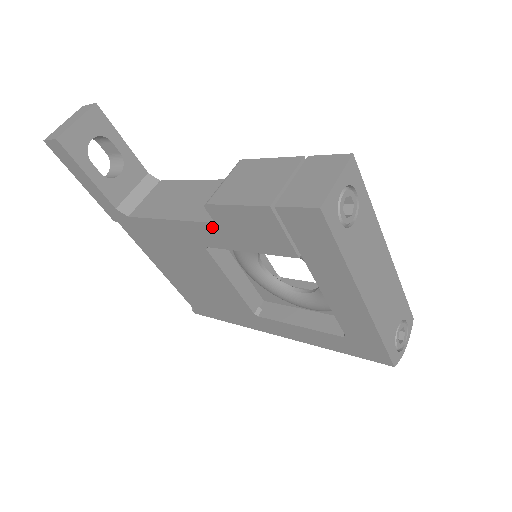
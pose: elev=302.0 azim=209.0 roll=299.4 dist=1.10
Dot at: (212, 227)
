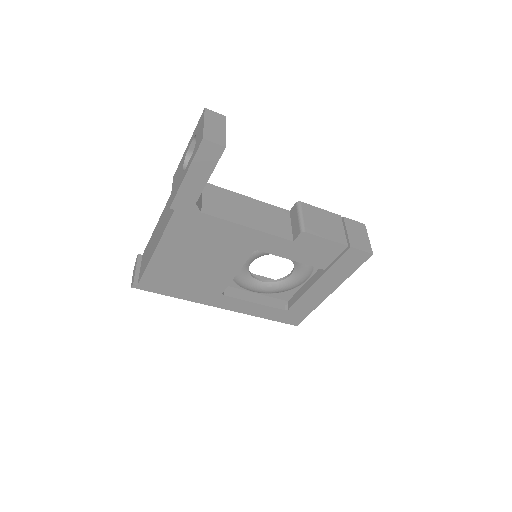
Dot at: (286, 242)
